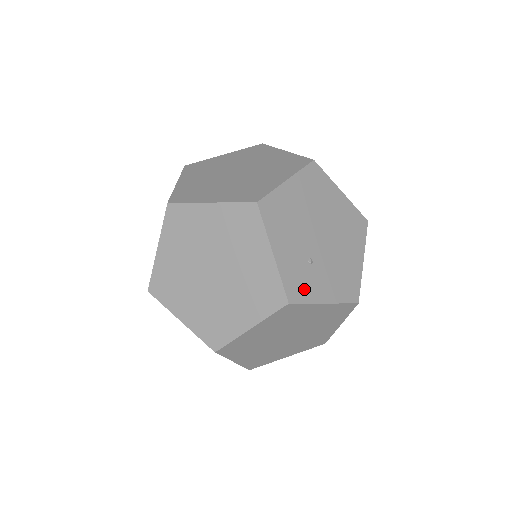
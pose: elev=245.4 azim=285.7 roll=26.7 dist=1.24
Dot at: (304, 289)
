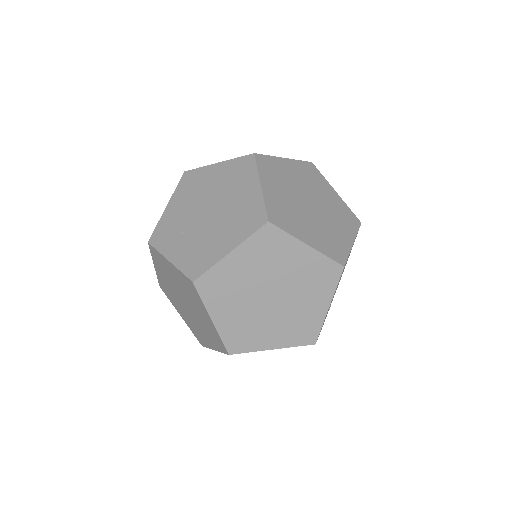
Dot at: occluded
